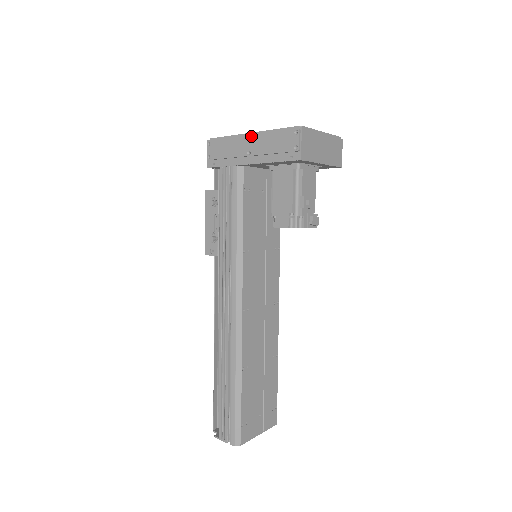
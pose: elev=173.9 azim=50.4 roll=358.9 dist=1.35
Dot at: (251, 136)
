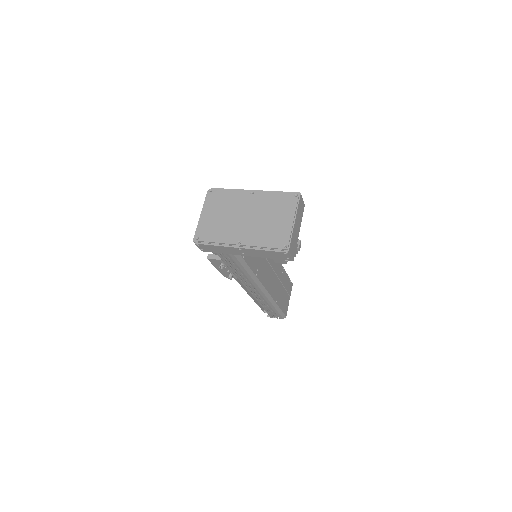
Dot at: (241, 249)
